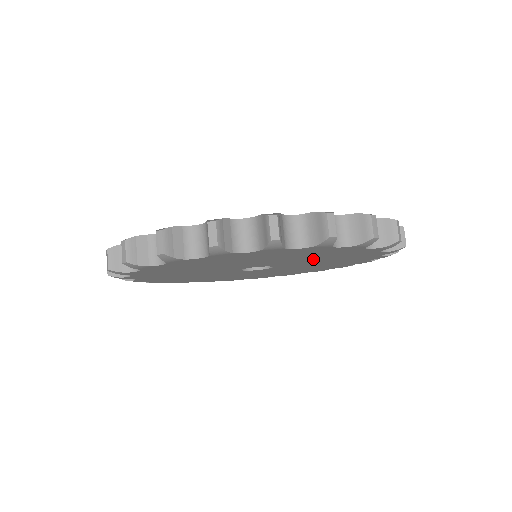
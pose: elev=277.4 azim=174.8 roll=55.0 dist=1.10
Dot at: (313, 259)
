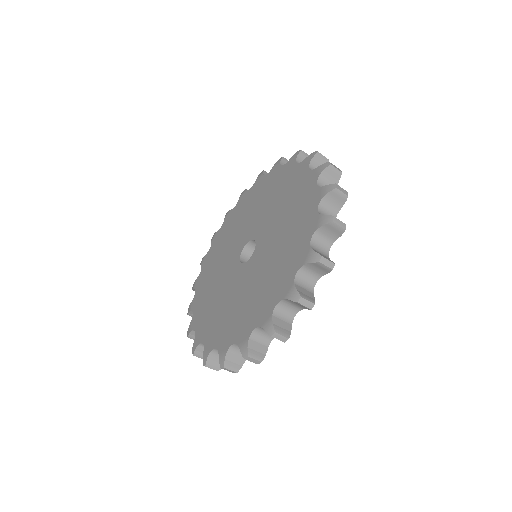
Dot at: occluded
